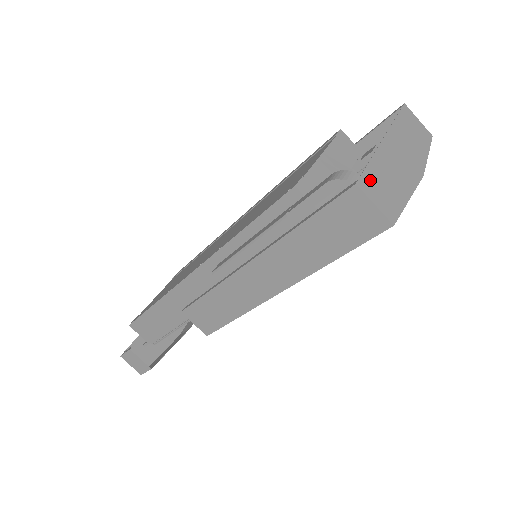
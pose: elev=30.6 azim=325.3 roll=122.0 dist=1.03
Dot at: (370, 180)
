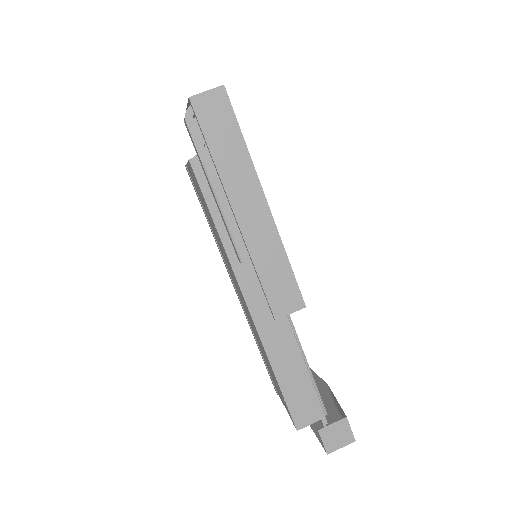
Dot at: occluded
